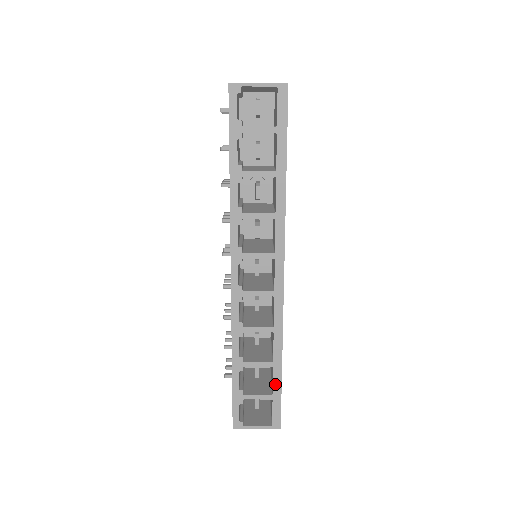
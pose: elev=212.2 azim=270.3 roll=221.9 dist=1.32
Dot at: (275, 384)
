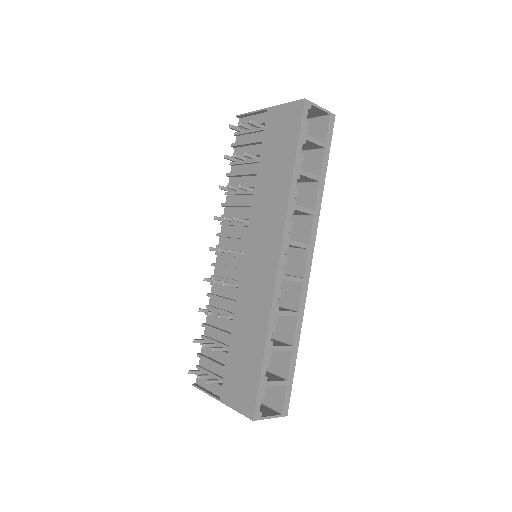
Dot at: (291, 369)
